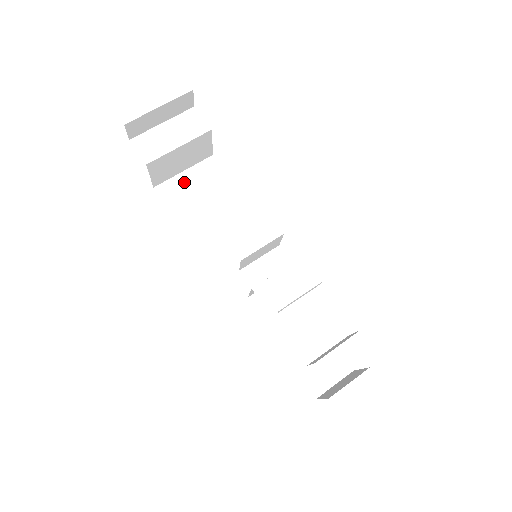
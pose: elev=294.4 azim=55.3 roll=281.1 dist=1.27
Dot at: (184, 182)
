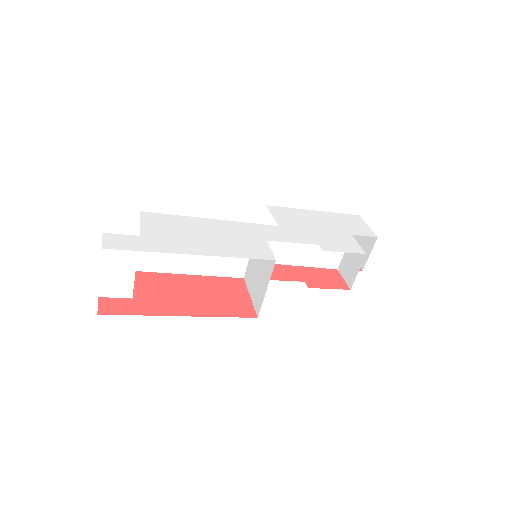
Dot at: occluded
